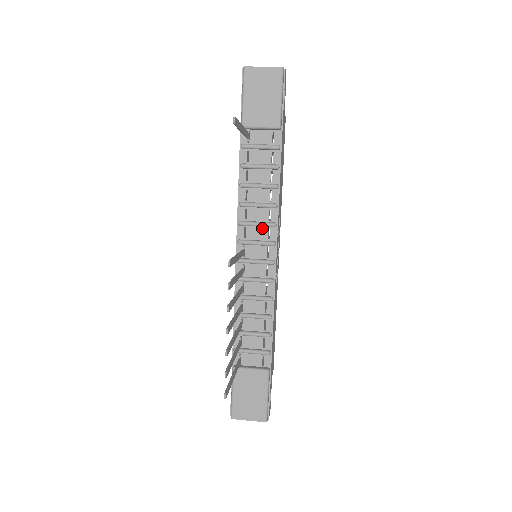
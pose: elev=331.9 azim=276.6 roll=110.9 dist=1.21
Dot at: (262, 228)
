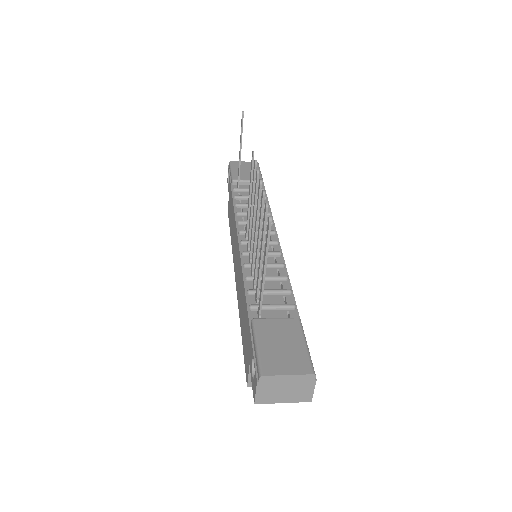
Dot at: occluded
